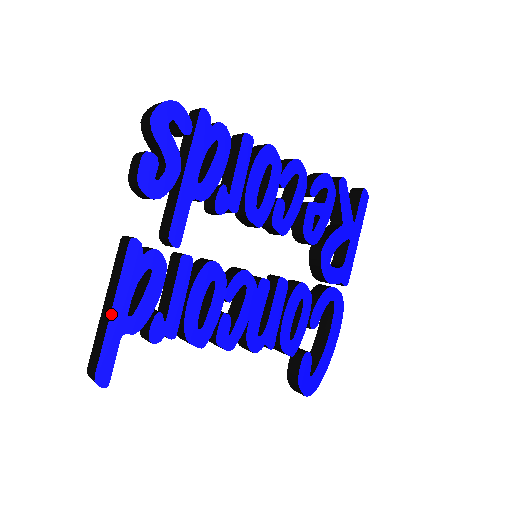
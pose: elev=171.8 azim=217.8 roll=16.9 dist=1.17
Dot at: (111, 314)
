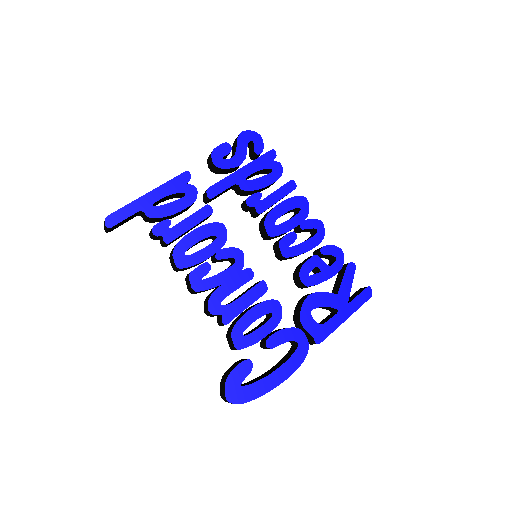
Dot at: (145, 195)
